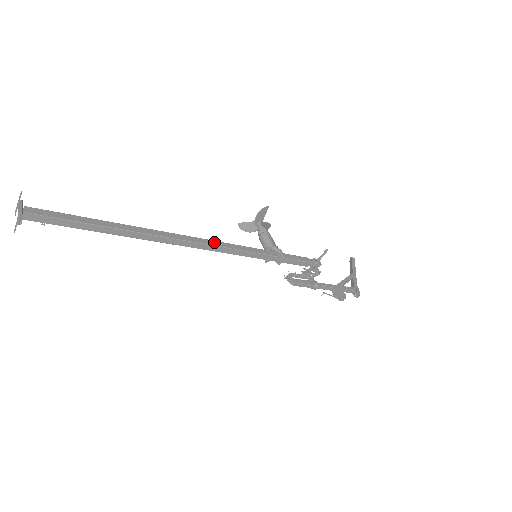
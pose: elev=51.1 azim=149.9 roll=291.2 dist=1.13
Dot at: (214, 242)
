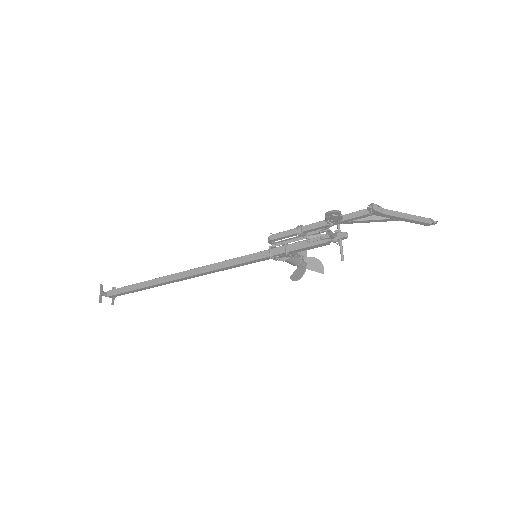
Dot at: (218, 264)
